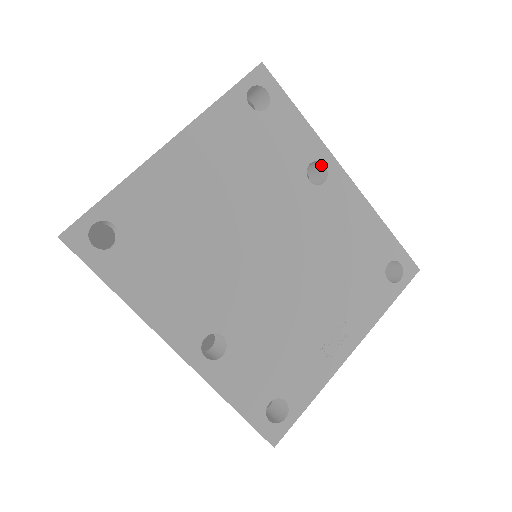
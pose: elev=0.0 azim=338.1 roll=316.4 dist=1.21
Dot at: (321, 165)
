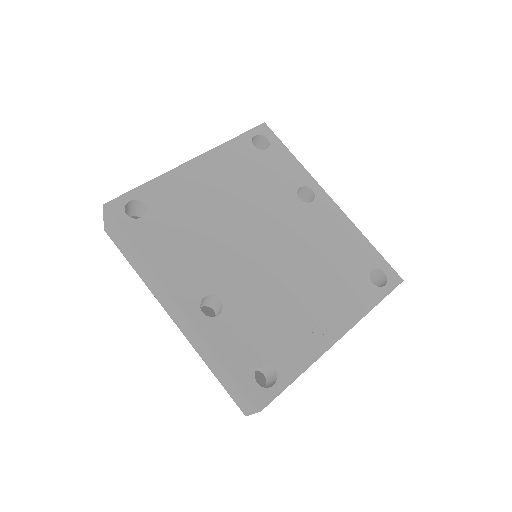
Dot at: (310, 191)
